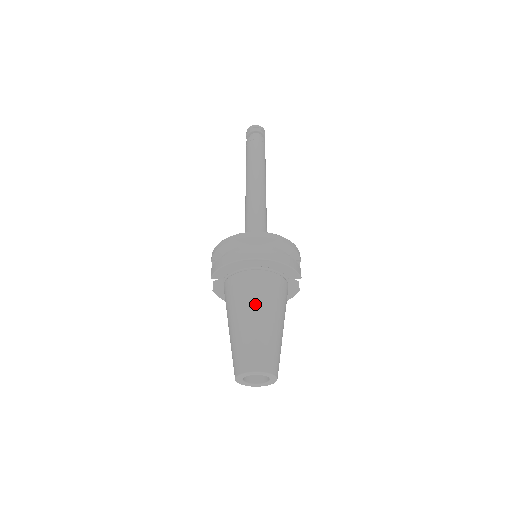
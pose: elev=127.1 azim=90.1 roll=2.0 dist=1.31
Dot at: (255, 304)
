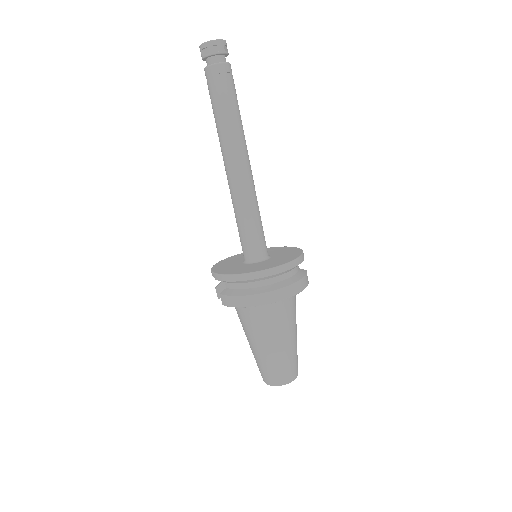
Dot at: (277, 333)
